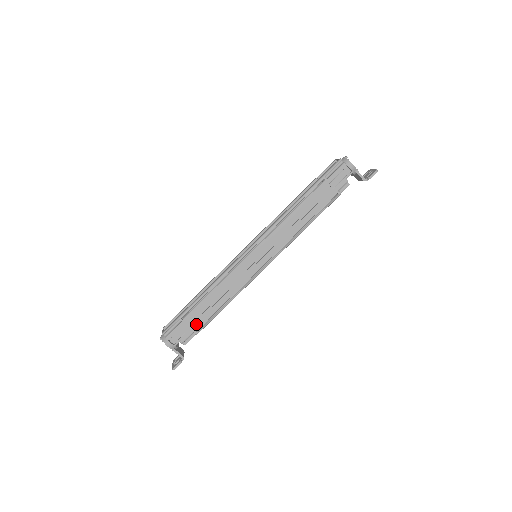
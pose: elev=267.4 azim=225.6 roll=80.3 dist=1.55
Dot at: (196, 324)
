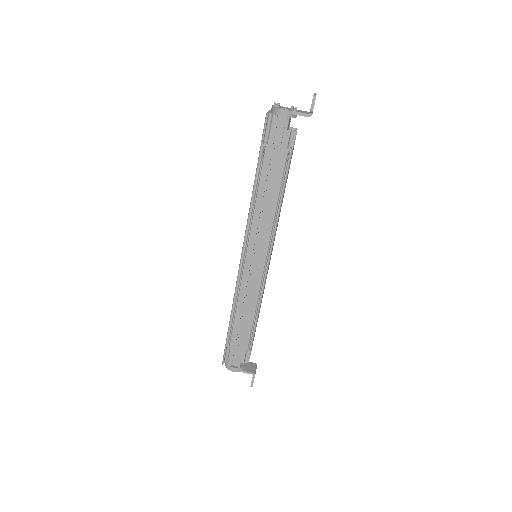
Dot at: (243, 344)
